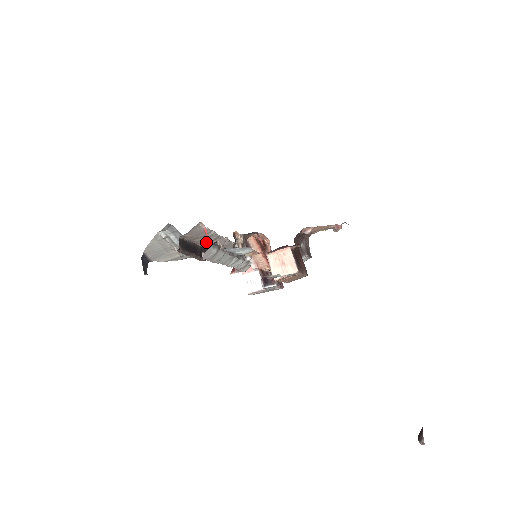
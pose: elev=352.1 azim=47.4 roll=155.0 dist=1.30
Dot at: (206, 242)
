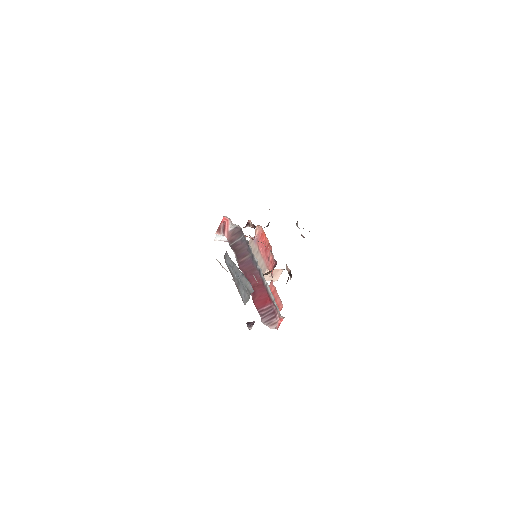
Dot at: (278, 327)
